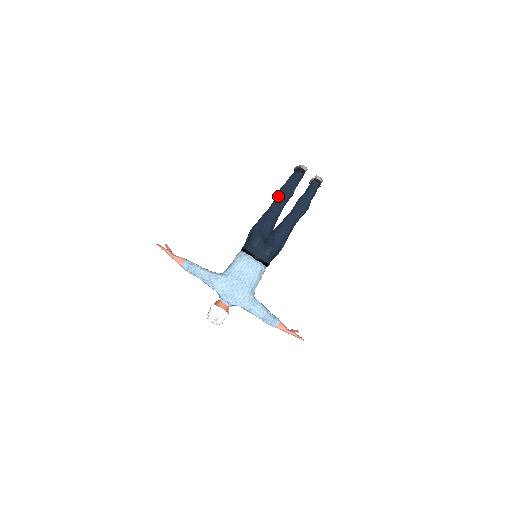
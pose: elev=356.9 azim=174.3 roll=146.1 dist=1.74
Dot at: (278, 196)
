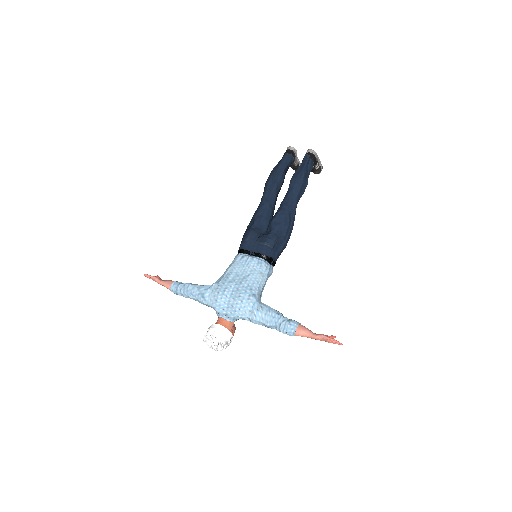
Dot at: (266, 183)
